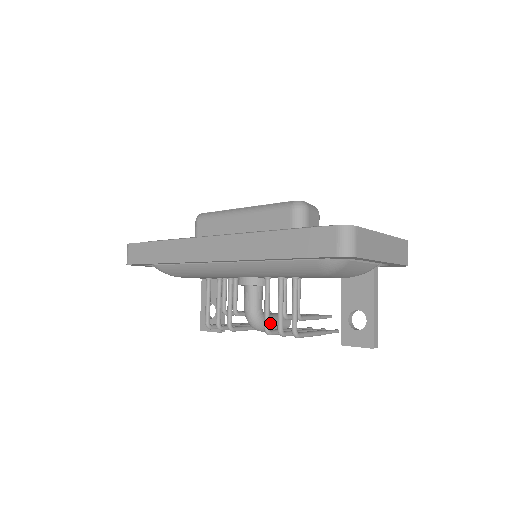
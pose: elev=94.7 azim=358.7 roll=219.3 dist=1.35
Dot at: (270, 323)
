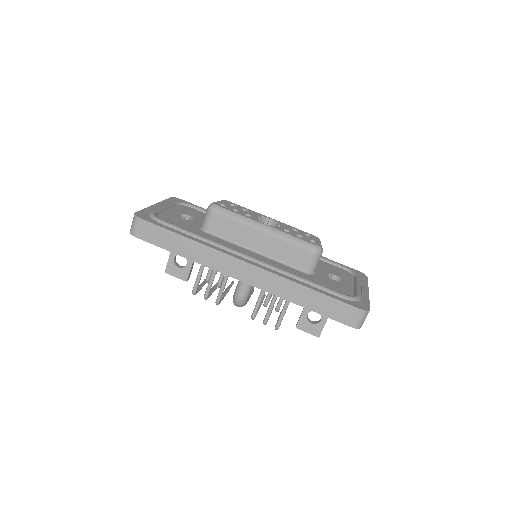
Dot at: occluded
